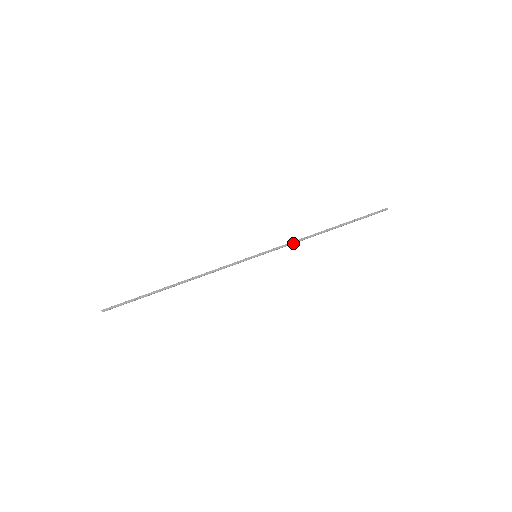
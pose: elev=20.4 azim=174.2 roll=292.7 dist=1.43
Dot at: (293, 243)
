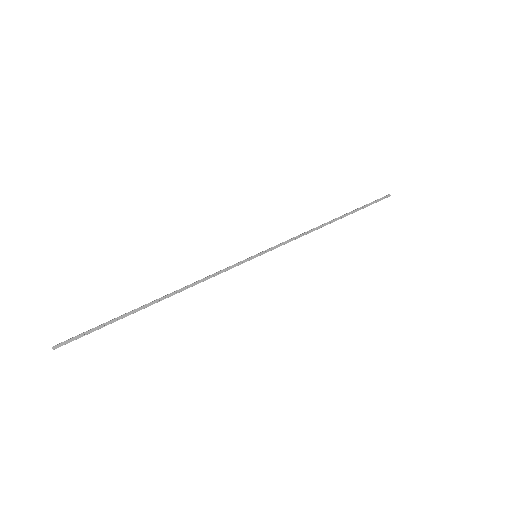
Dot at: (297, 238)
